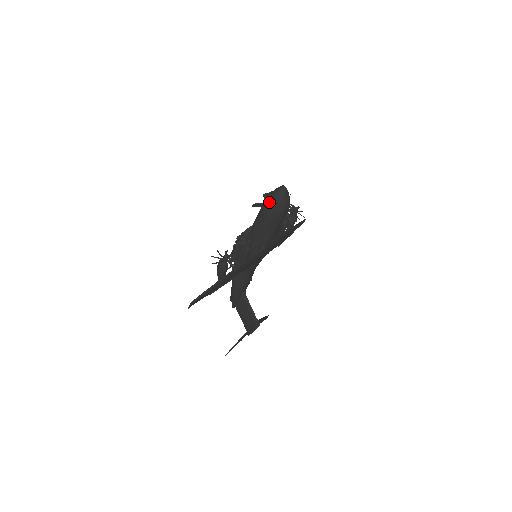
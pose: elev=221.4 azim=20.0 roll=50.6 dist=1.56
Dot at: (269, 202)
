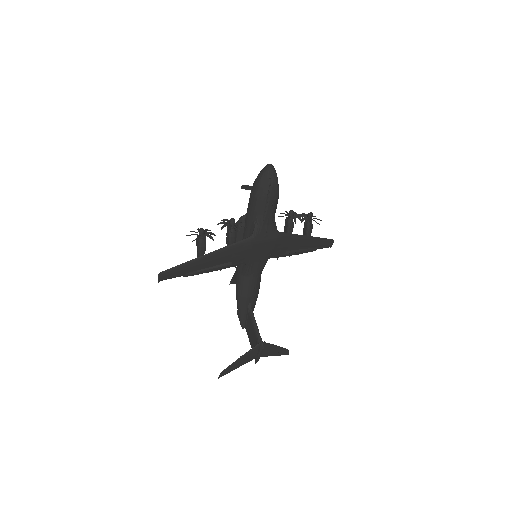
Dot at: (255, 181)
